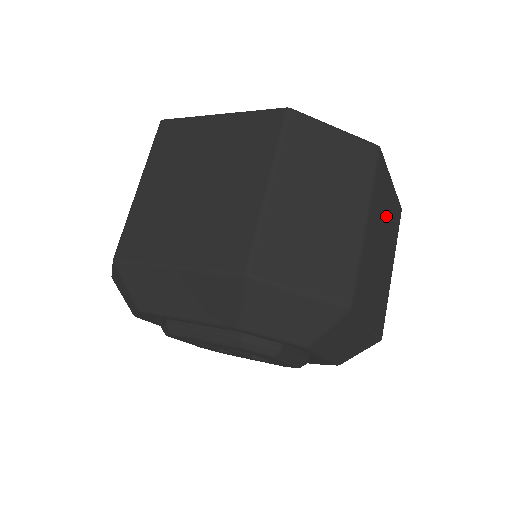
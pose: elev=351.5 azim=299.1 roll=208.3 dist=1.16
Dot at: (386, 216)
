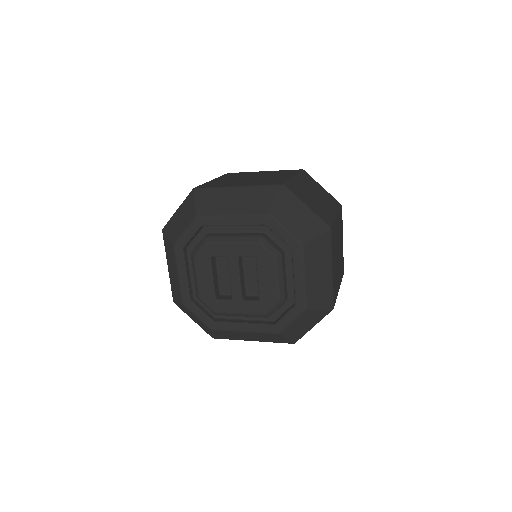
Dot at: (340, 245)
